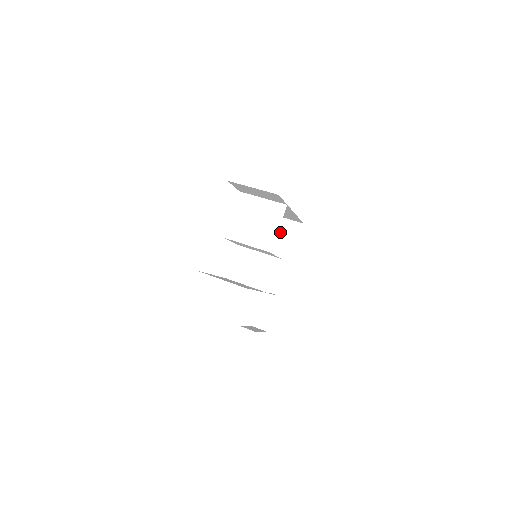
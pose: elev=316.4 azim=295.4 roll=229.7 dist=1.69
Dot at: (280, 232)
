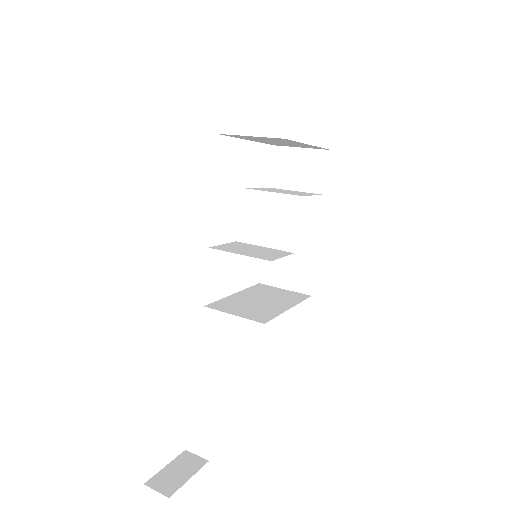
Dot at: (279, 294)
